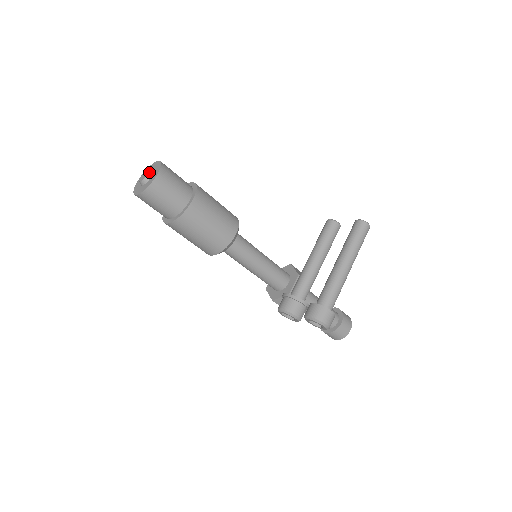
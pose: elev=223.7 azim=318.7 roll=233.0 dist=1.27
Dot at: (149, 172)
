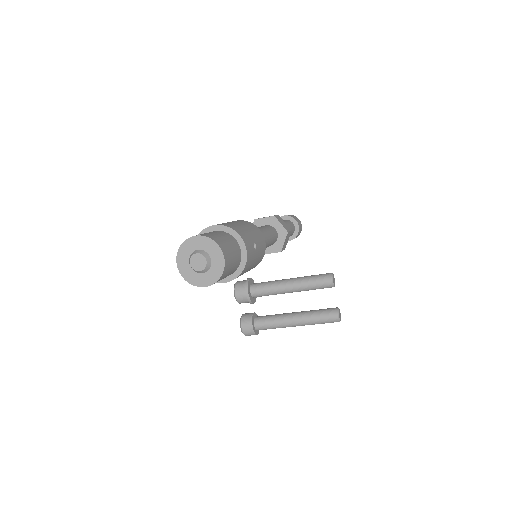
Dot at: (204, 270)
